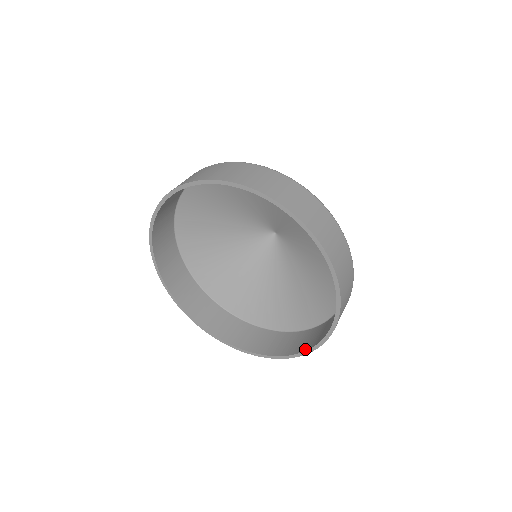
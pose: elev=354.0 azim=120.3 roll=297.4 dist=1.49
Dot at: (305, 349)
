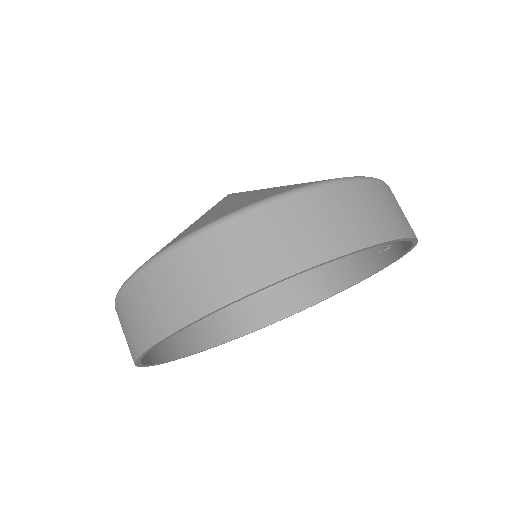
Dot at: (314, 302)
